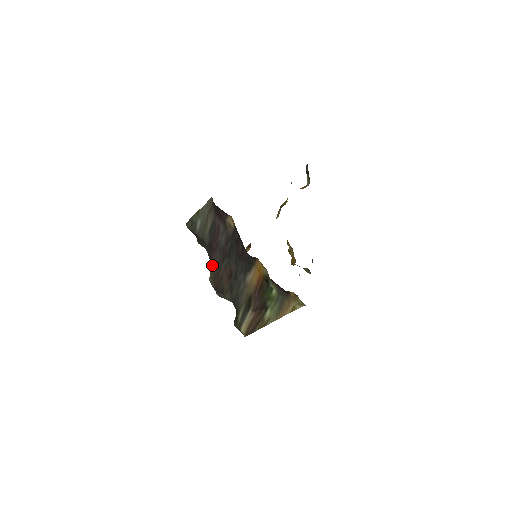
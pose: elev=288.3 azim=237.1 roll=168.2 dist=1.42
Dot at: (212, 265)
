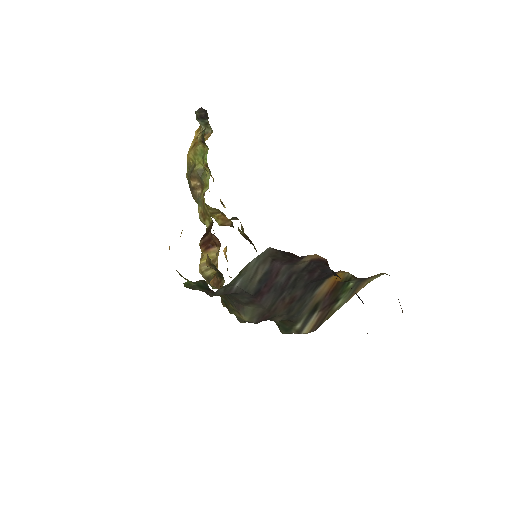
Dot at: (256, 307)
